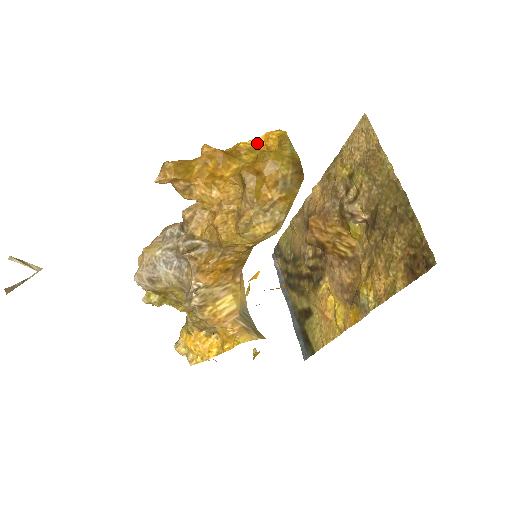
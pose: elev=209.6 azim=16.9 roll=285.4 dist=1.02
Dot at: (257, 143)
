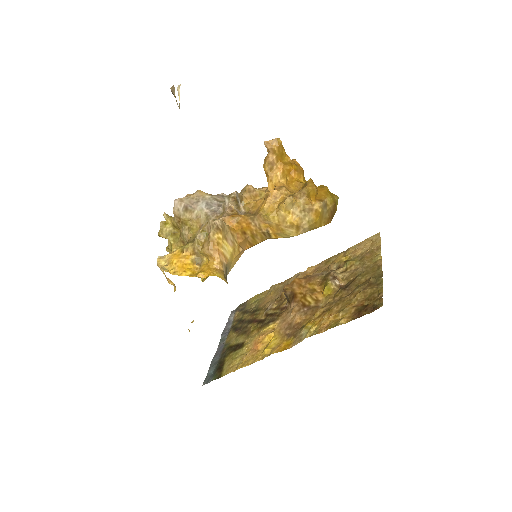
Dot at: occluded
